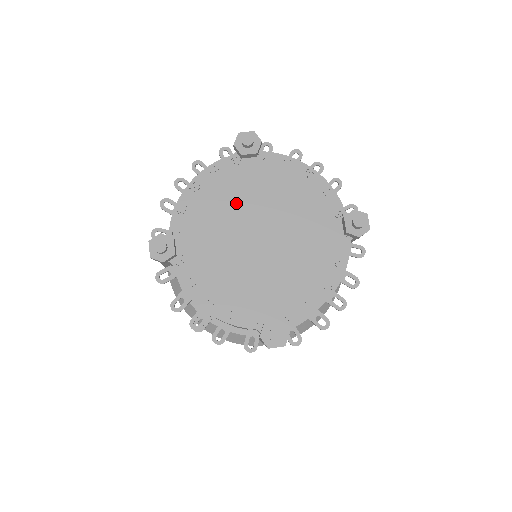
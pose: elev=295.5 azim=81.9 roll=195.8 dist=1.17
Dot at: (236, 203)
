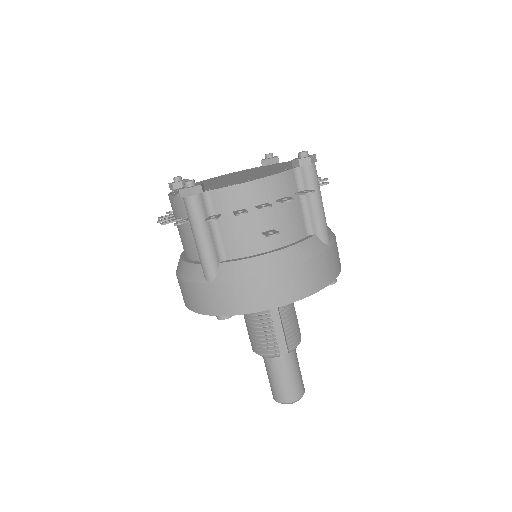
Dot at: (205, 184)
